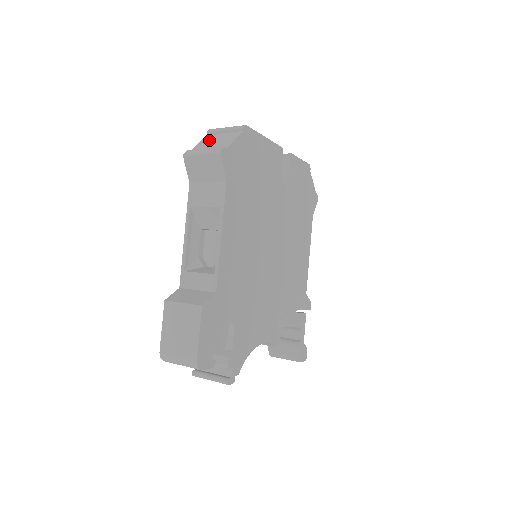
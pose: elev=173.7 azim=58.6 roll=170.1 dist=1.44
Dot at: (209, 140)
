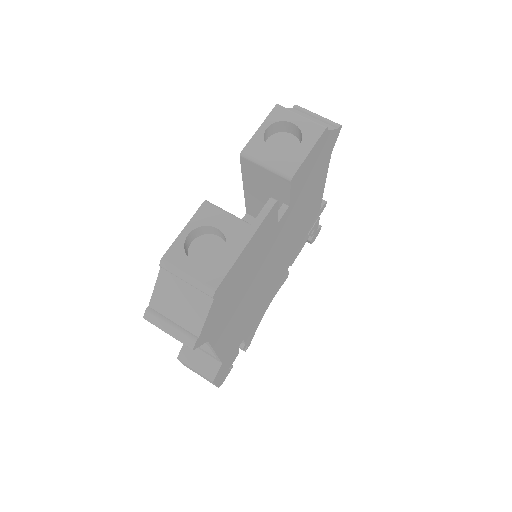
Dot at: (168, 291)
